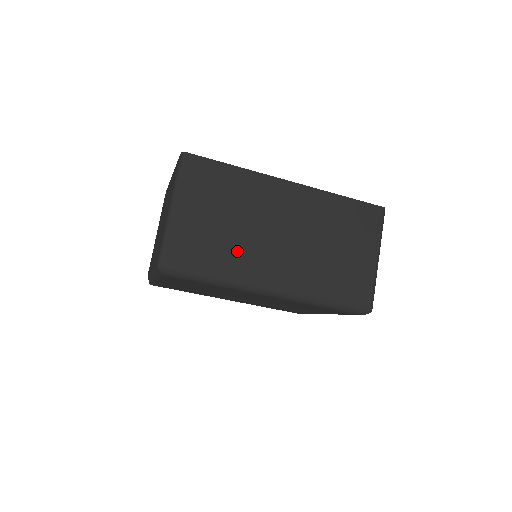
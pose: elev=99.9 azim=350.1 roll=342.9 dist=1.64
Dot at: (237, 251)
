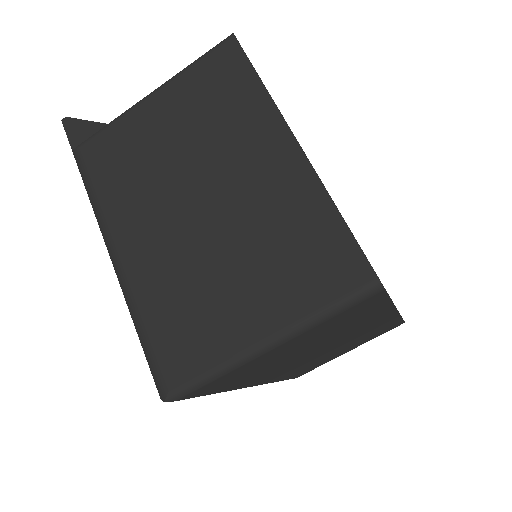
Dot at: (269, 371)
